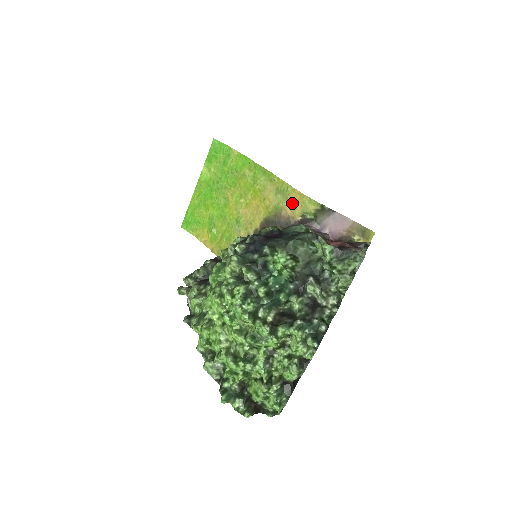
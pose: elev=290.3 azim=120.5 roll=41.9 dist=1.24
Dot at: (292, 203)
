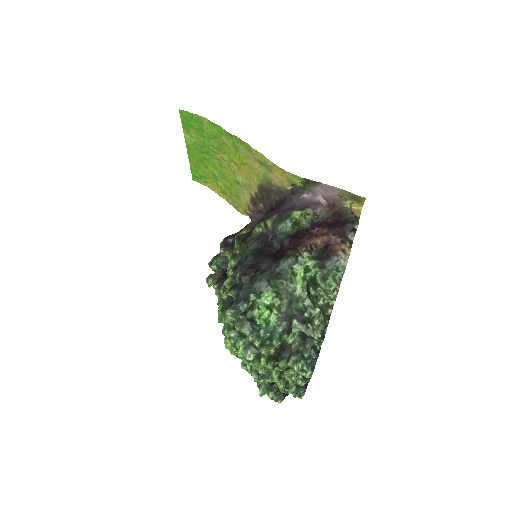
Dot at: (277, 176)
